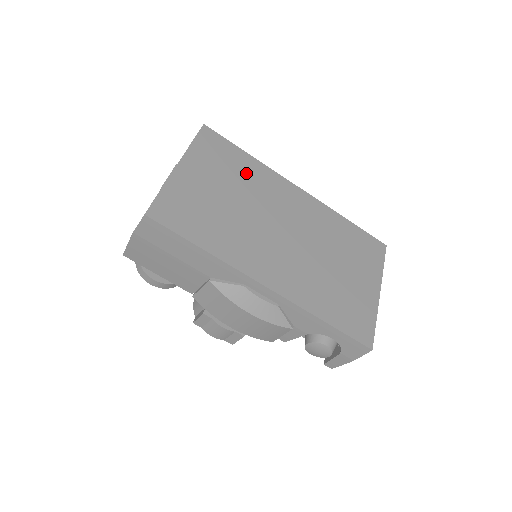
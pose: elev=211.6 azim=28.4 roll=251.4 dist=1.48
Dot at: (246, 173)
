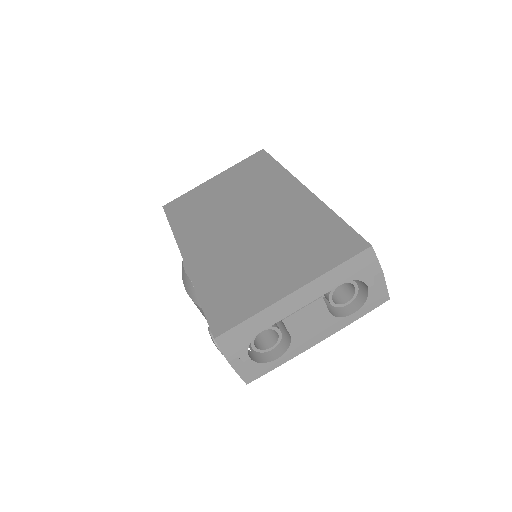
Dot at: (260, 178)
